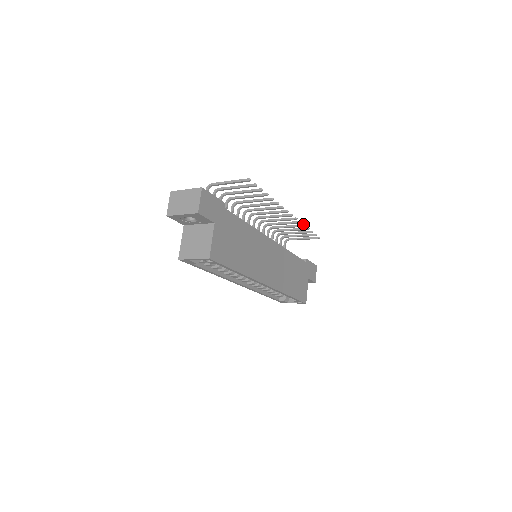
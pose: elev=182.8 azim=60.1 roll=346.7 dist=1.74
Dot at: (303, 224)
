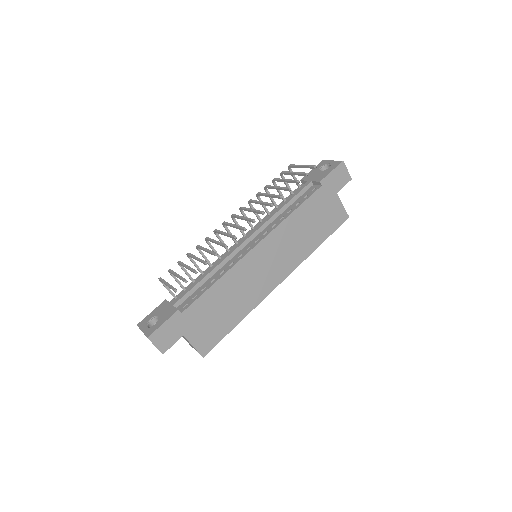
Dot at: (278, 197)
